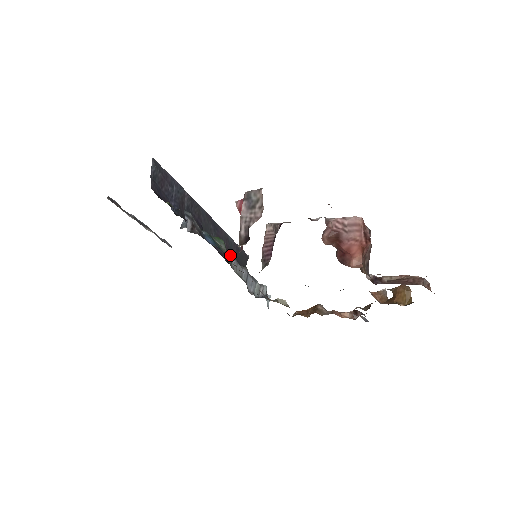
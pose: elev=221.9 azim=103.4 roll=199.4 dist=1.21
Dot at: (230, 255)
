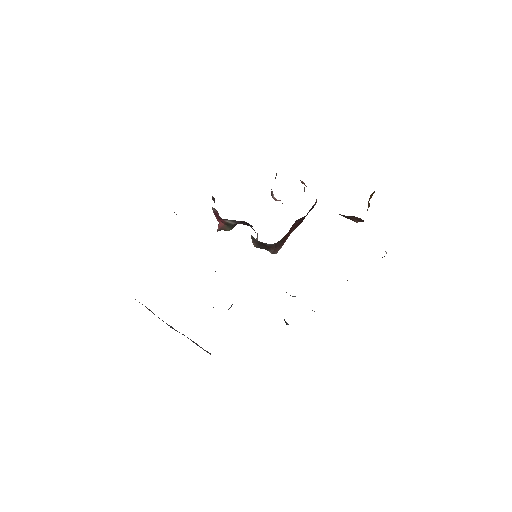
Dot at: occluded
